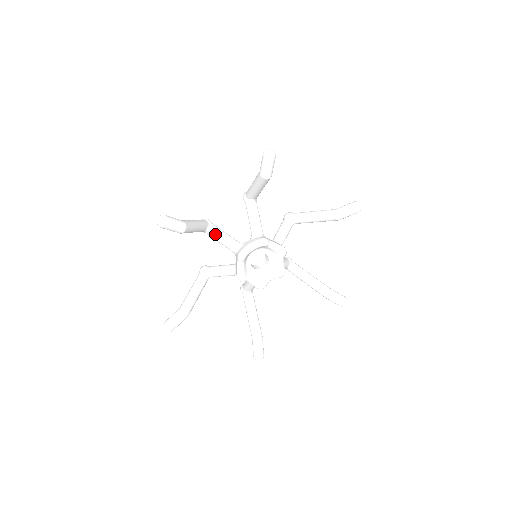
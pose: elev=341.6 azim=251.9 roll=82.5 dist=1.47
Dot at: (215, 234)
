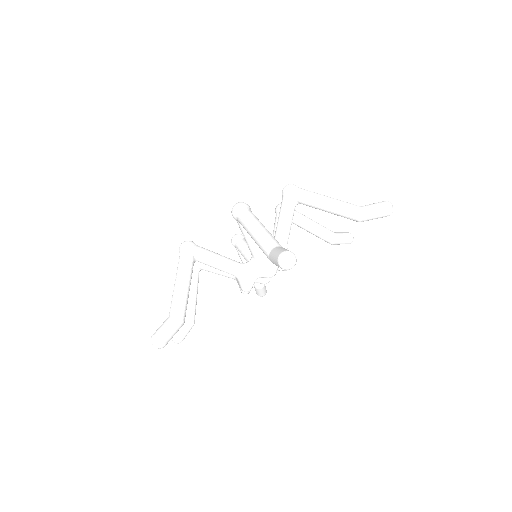
Dot at: occluded
